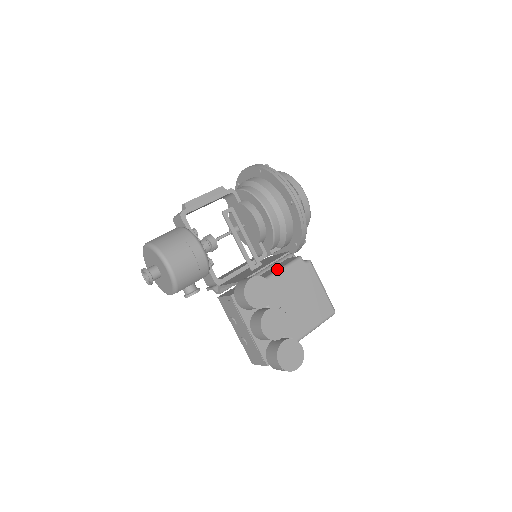
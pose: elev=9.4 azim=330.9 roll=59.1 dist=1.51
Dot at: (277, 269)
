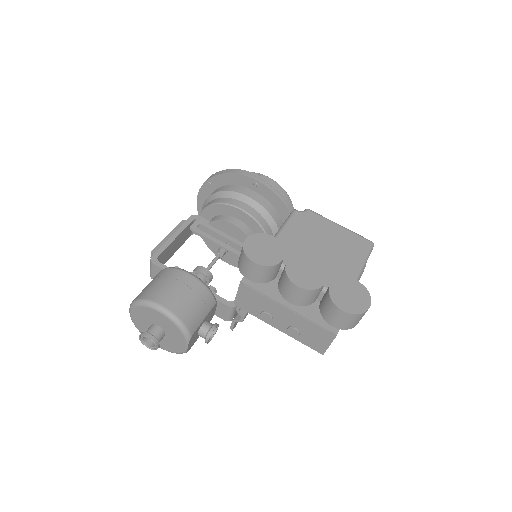
Dot at: occluded
